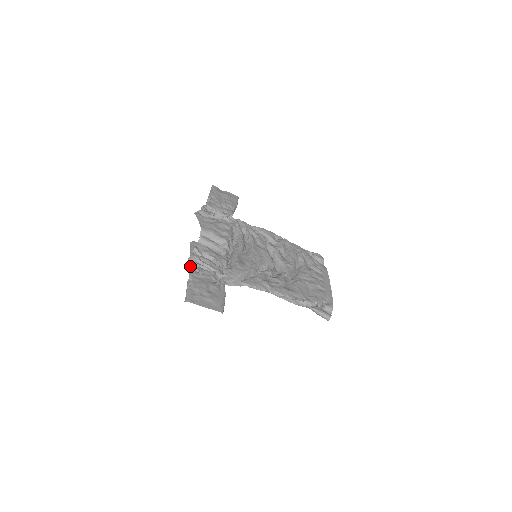
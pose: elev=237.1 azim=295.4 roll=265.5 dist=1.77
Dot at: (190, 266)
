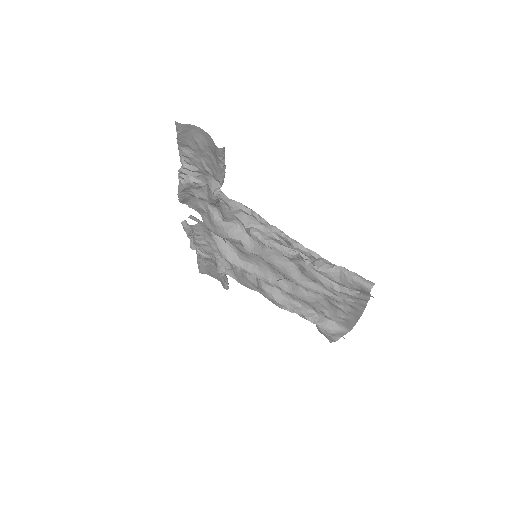
Dot at: (181, 168)
